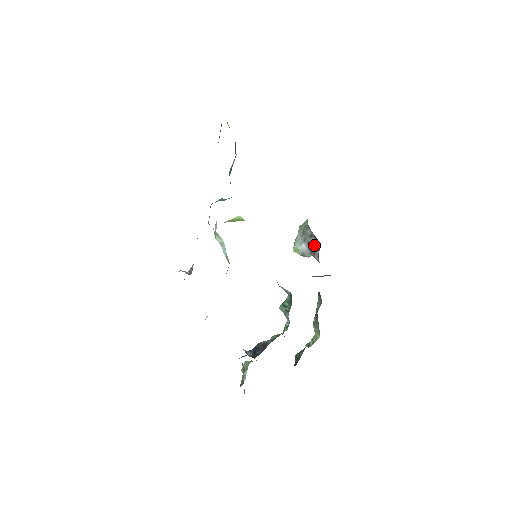
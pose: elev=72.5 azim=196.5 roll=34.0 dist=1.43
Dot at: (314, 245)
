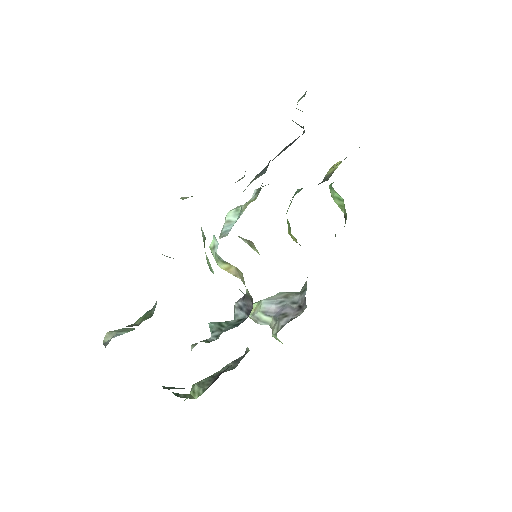
Dot at: (292, 311)
